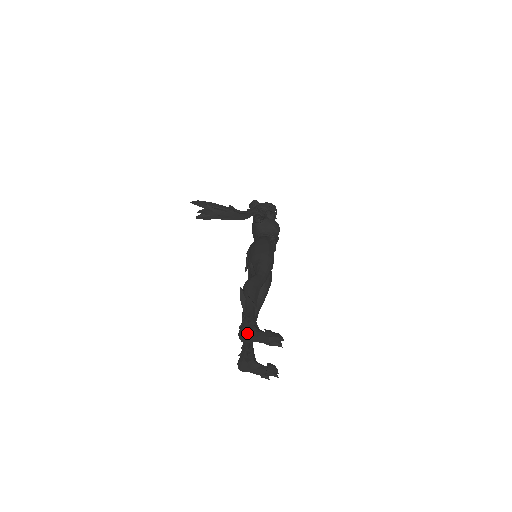
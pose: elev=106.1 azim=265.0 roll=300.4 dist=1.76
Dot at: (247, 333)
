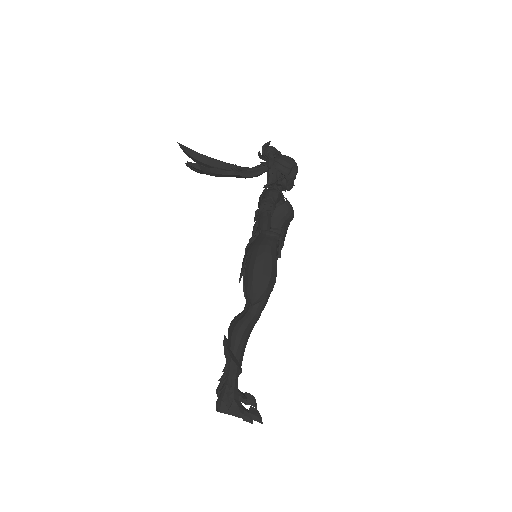
Dot at: (225, 409)
